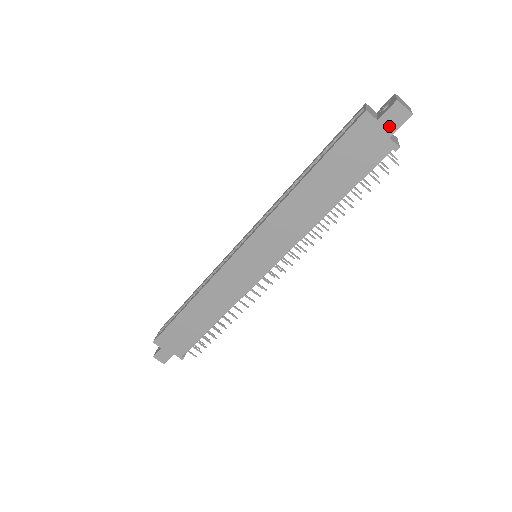
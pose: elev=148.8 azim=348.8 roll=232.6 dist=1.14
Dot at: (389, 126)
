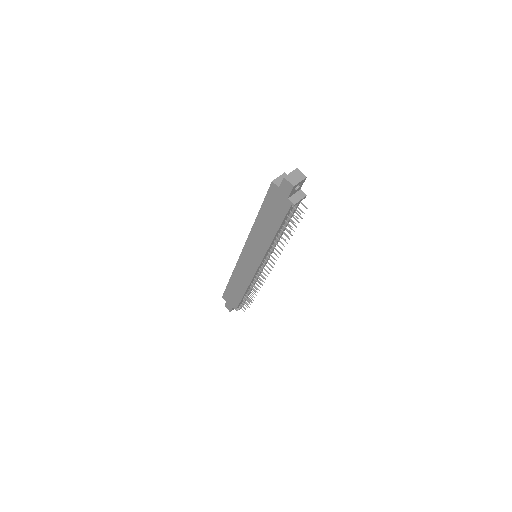
Dot at: (285, 192)
